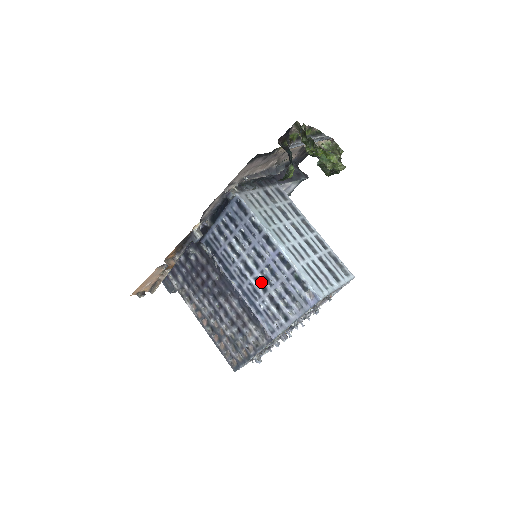
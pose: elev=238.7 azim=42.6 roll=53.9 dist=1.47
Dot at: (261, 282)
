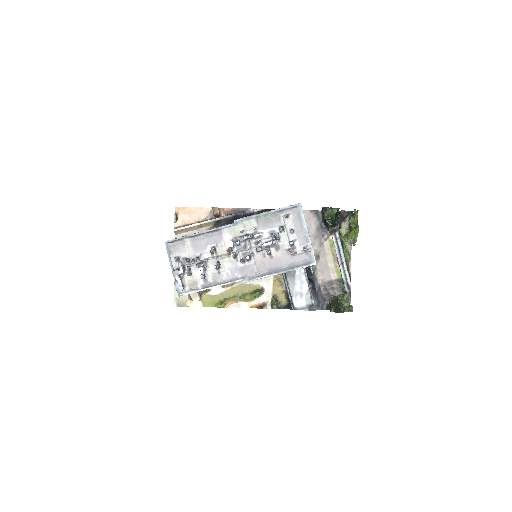
Dot at: occluded
